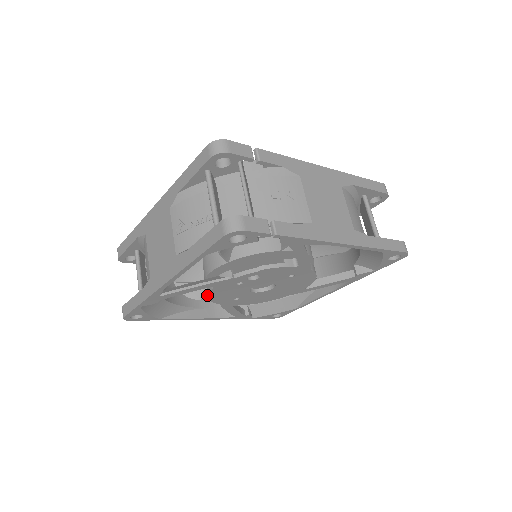
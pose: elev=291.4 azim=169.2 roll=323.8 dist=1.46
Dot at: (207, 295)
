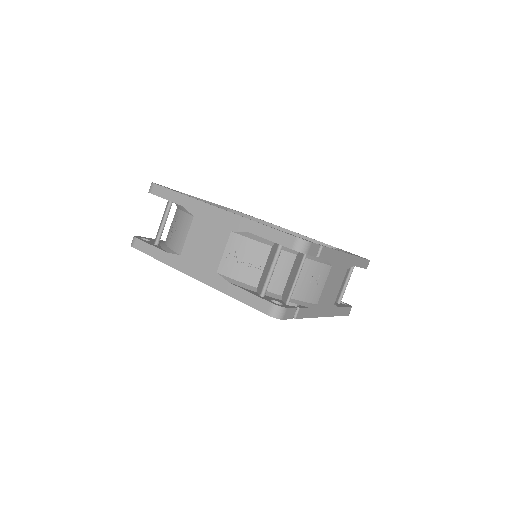
Dot at: occluded
